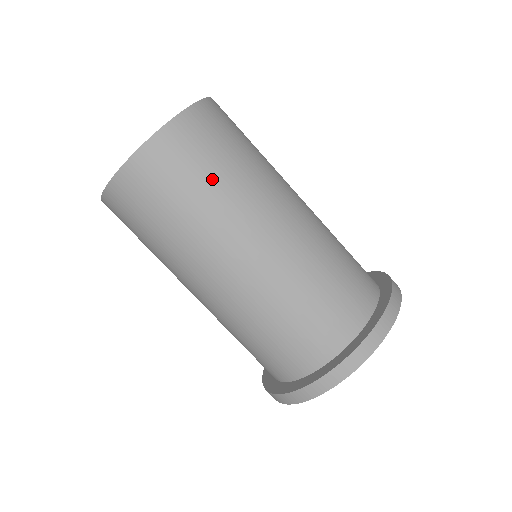
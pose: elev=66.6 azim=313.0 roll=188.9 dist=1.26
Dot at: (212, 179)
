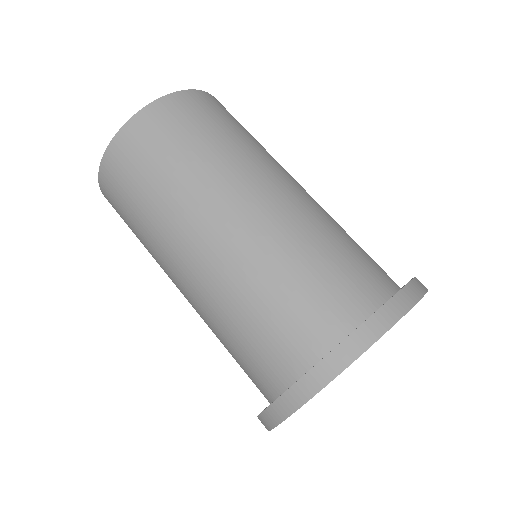
Dot at: (149, 190)
